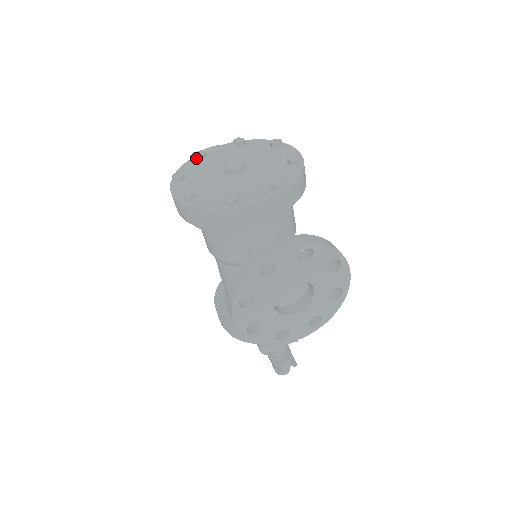
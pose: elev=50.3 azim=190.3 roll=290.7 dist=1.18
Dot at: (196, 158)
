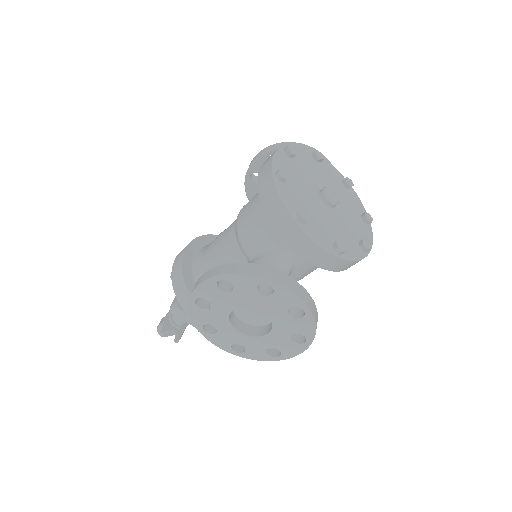
Dot at: (313, 154)
